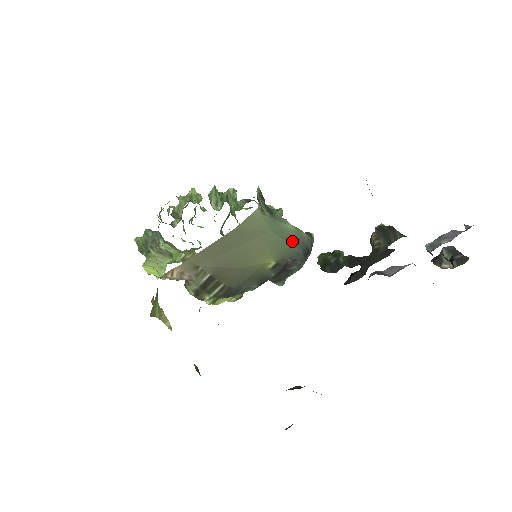
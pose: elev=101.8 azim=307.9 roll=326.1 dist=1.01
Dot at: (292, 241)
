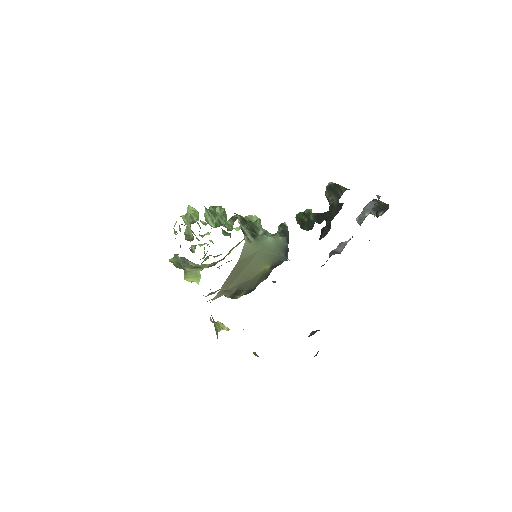
Dot at: (275, 250)
